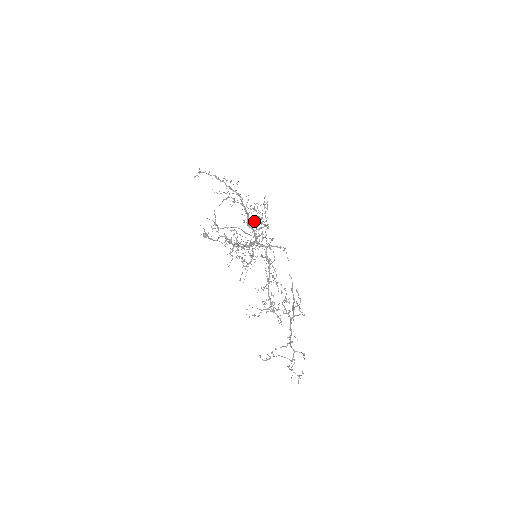
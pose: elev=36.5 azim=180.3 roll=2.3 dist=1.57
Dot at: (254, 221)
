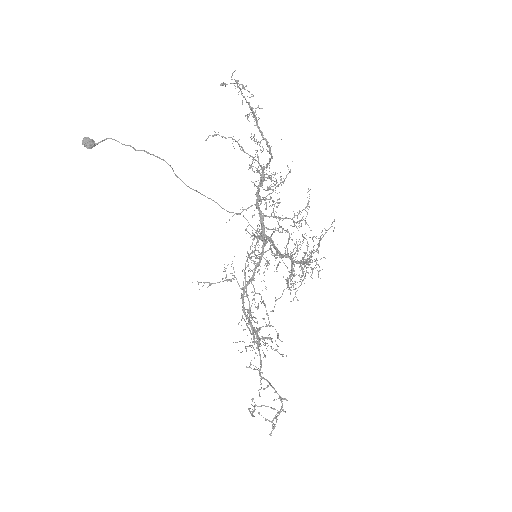
Dot at: occluded
